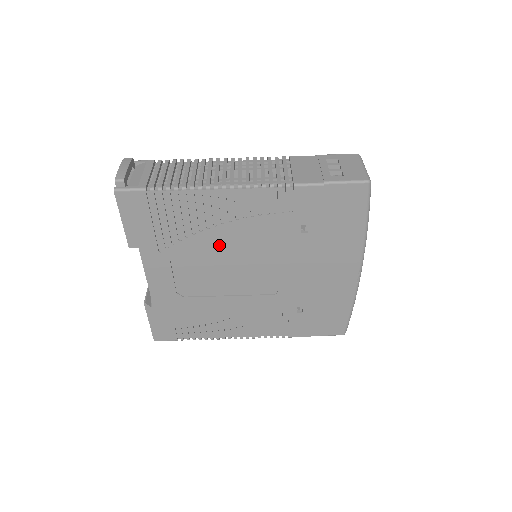
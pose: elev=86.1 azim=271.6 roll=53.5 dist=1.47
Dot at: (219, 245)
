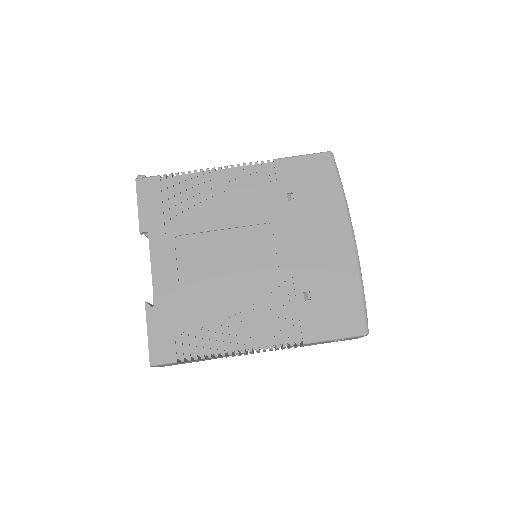
Dot at: (219, 221)
